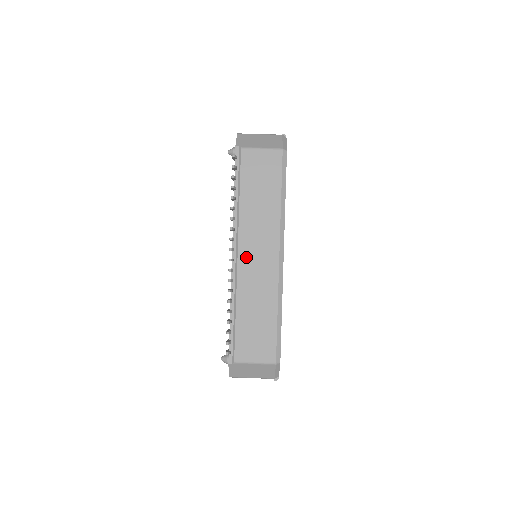
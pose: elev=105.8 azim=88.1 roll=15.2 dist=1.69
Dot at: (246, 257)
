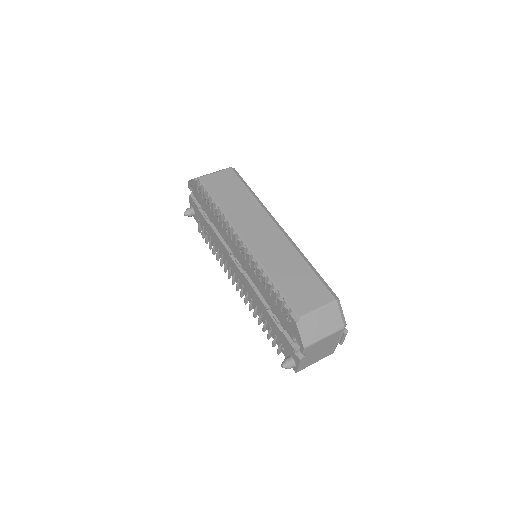
Dot at: (251, 237)
